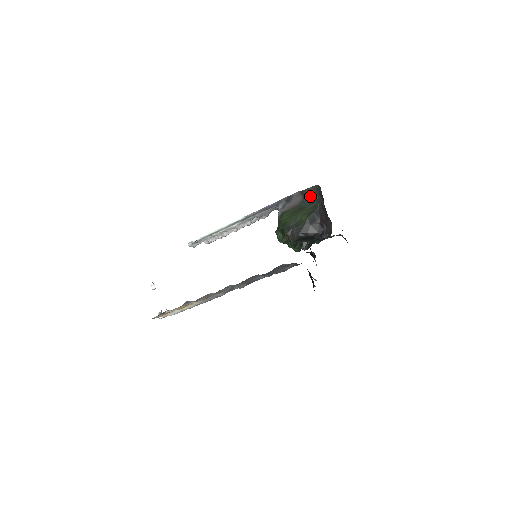
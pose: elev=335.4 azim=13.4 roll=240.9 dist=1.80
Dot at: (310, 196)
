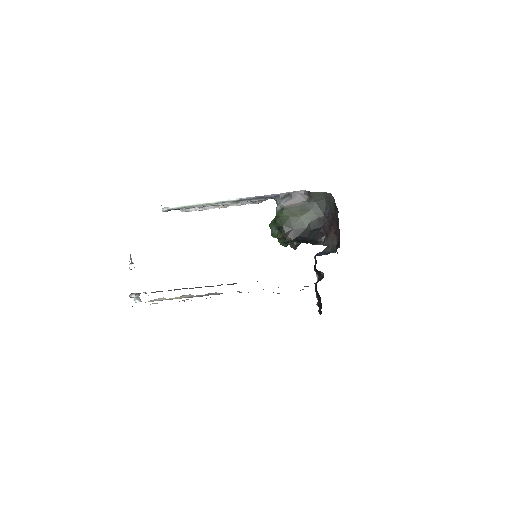
Dot at: (317, 200)
